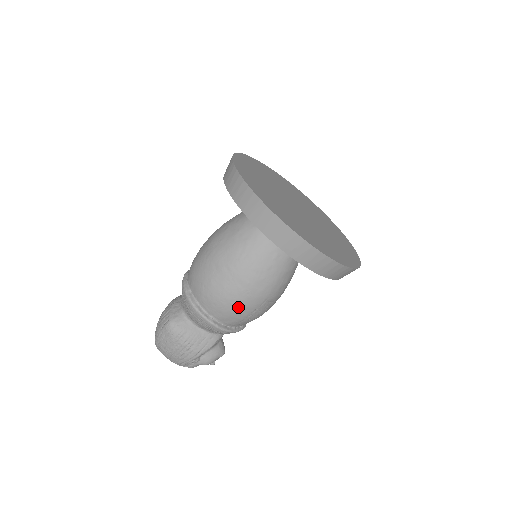
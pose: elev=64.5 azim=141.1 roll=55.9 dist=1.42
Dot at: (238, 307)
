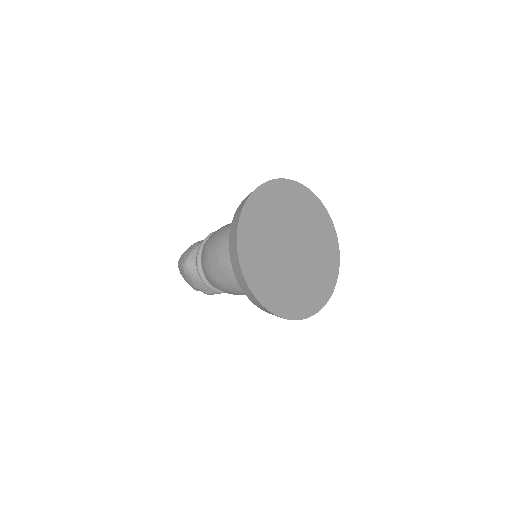
Dot at: (223, 289)
